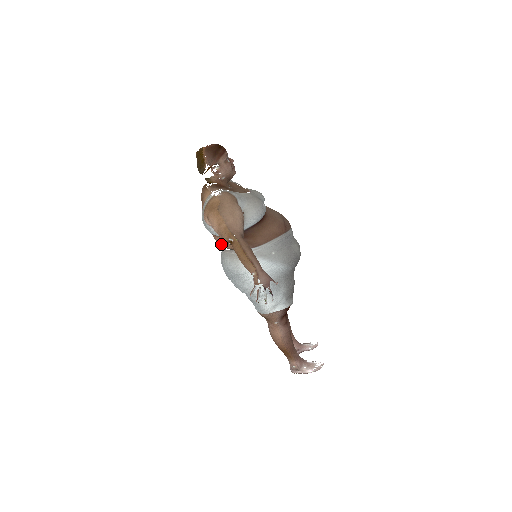
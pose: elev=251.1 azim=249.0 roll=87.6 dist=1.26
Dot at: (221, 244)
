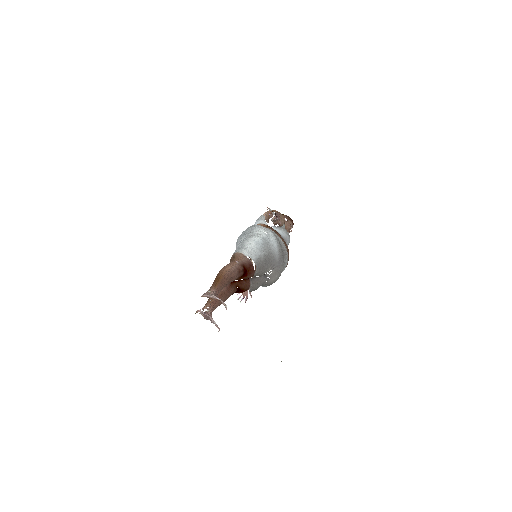
Dot at: occluded
